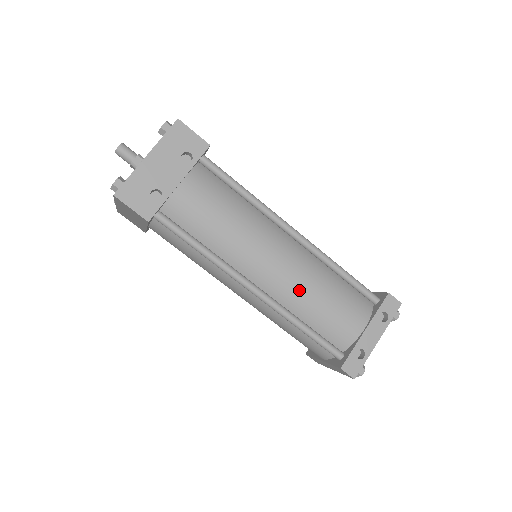
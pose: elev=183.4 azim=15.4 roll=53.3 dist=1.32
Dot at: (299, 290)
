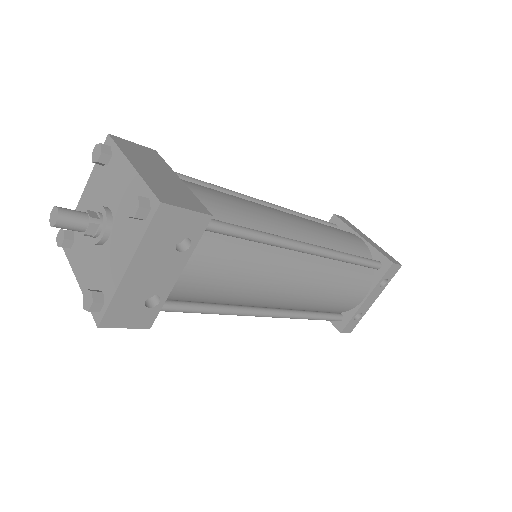
Dot at: (312, 299)
